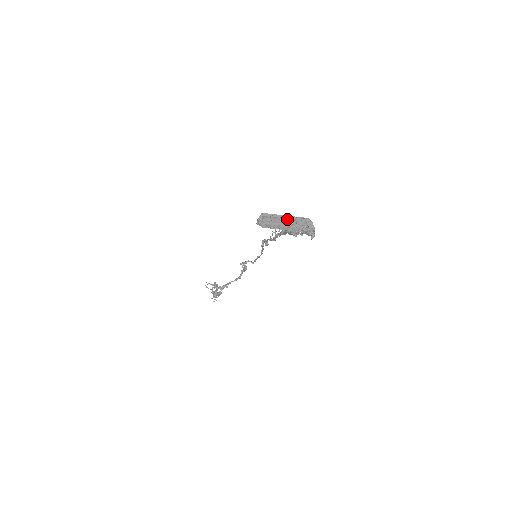
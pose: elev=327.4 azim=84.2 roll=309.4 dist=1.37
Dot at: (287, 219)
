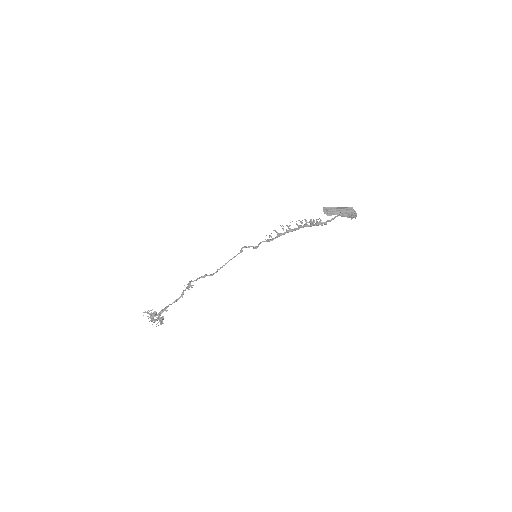
Dot at: (340, 209)
